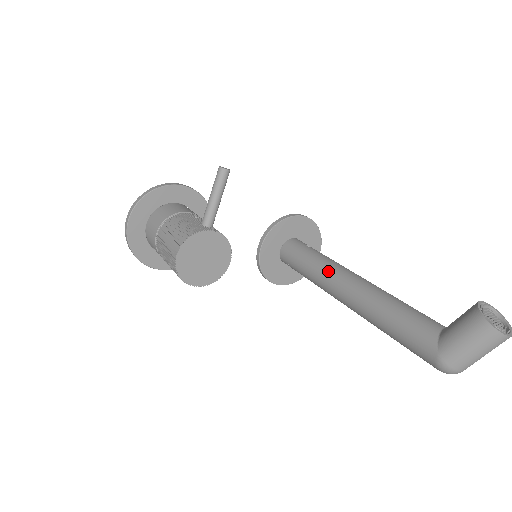
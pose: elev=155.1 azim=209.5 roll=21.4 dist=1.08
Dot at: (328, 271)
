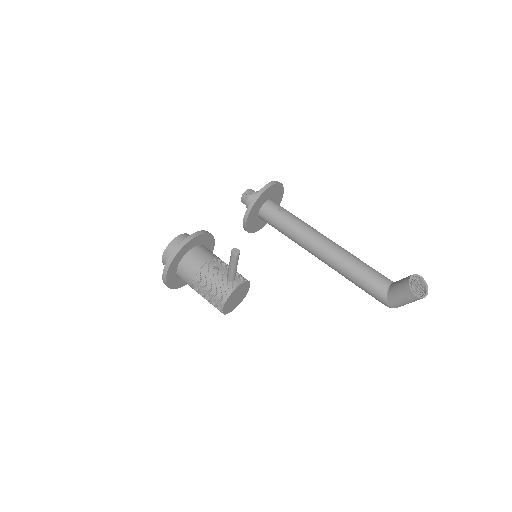
Dot at: (304, 240)
